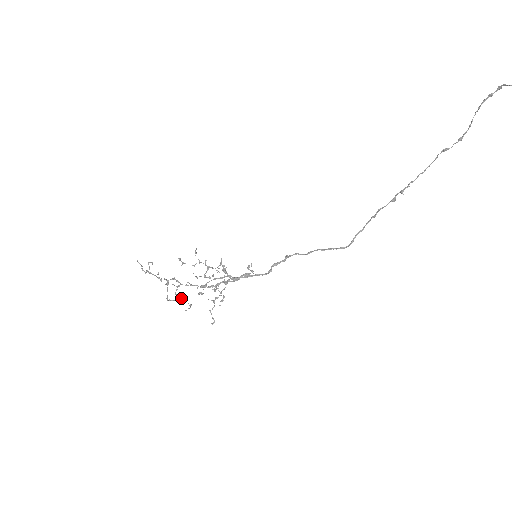
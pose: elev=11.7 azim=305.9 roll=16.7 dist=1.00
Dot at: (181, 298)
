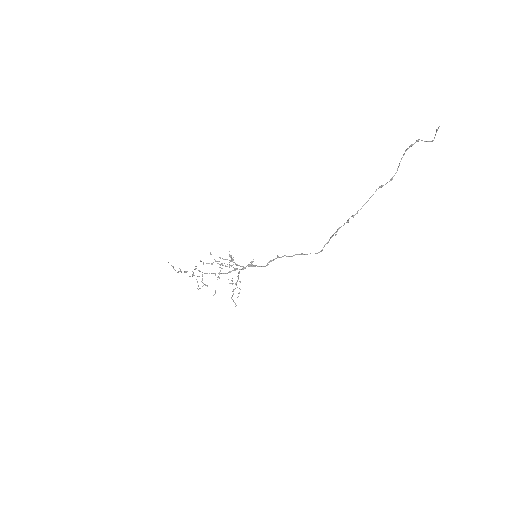
Dot at: (207, 285)
